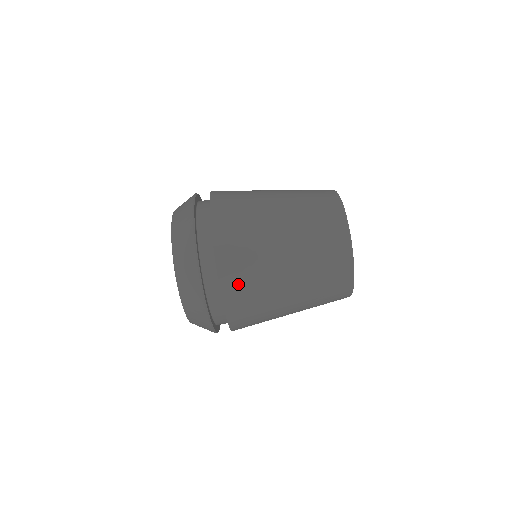
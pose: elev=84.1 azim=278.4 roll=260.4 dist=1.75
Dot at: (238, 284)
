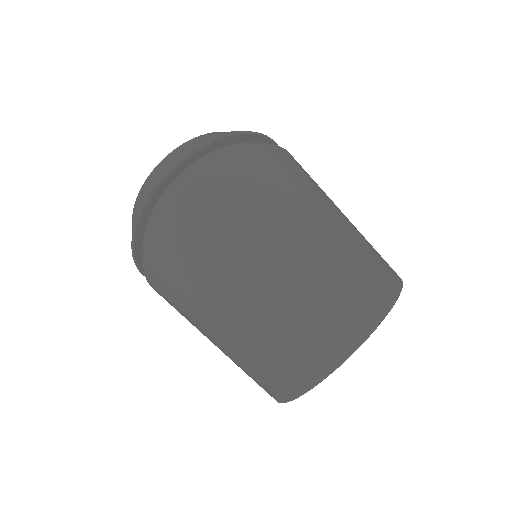
Dot at: (270, 160)
